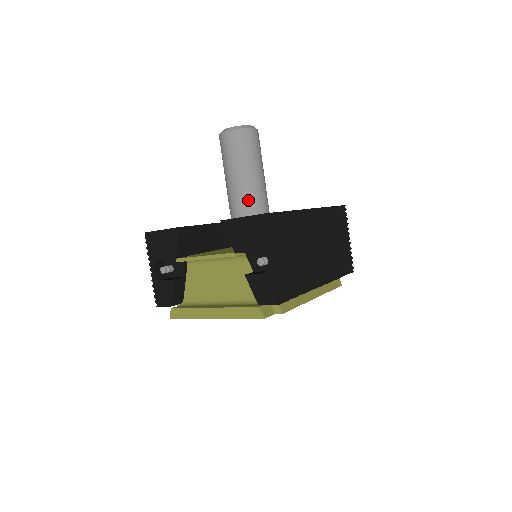
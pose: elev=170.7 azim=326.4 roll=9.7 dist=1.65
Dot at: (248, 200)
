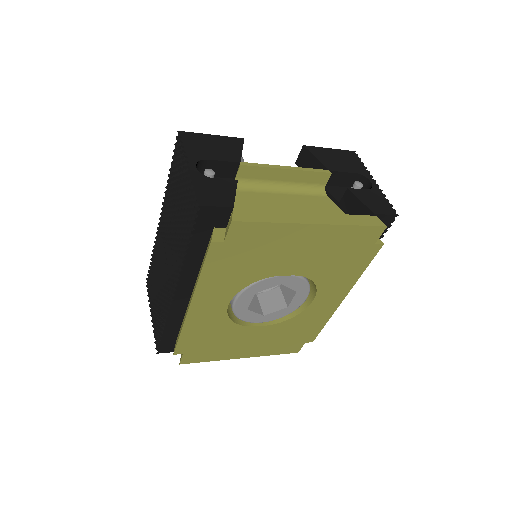
Dot at: occluded
